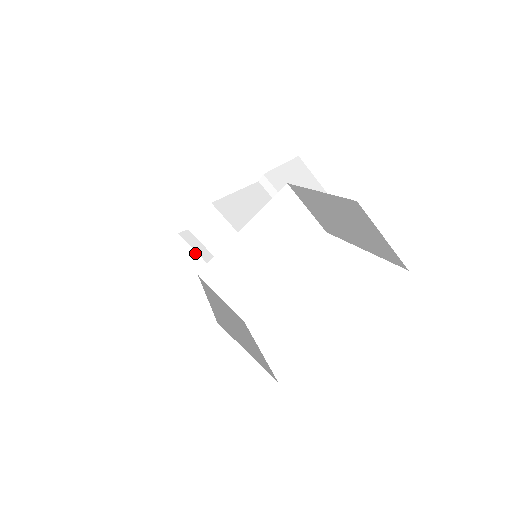
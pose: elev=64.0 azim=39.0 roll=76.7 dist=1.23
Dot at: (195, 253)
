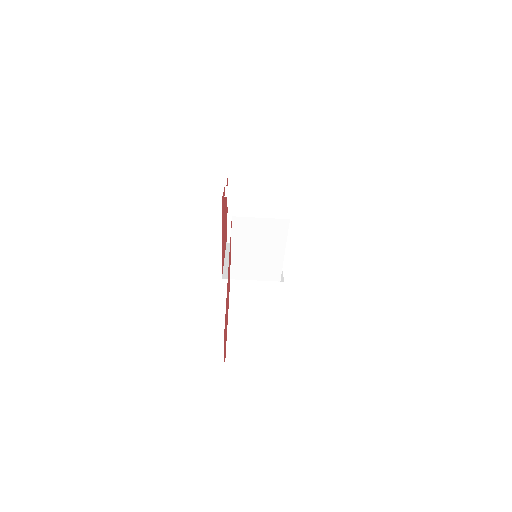
Dot at: occluded
